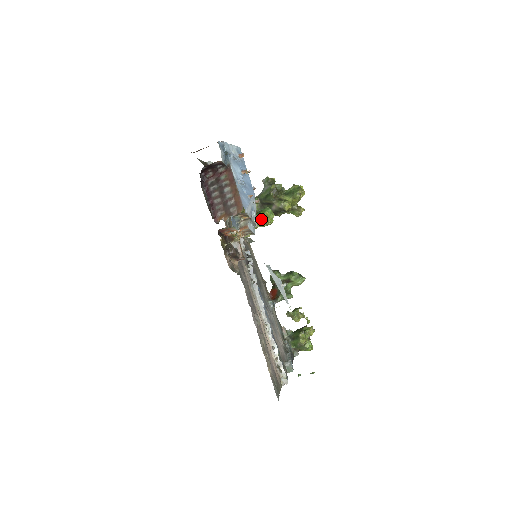
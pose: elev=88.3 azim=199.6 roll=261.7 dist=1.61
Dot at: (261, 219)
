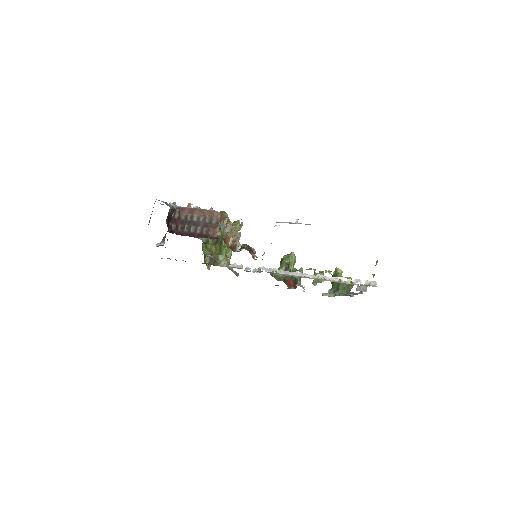
Dot at: occluded
